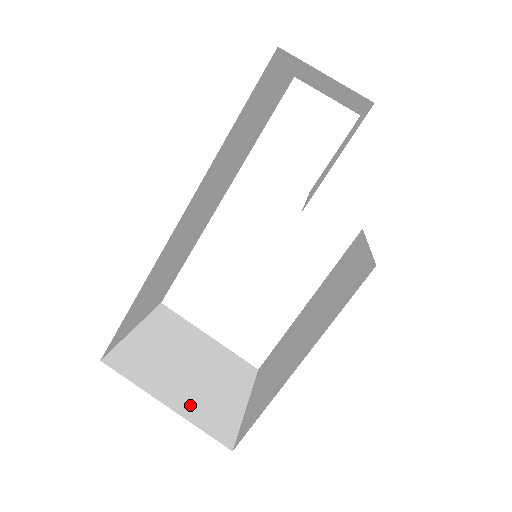
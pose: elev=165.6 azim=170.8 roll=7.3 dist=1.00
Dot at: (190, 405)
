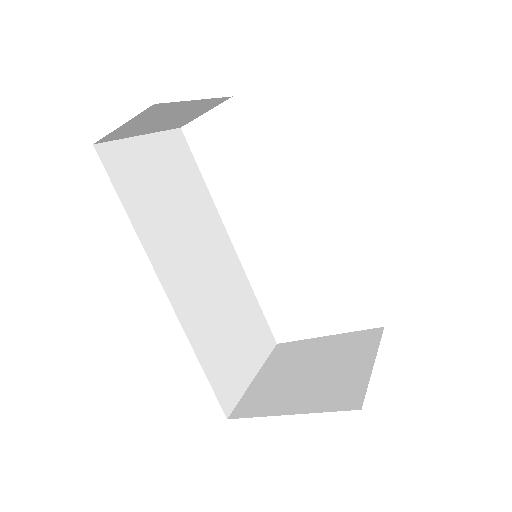
Dot at: (312, 400)
